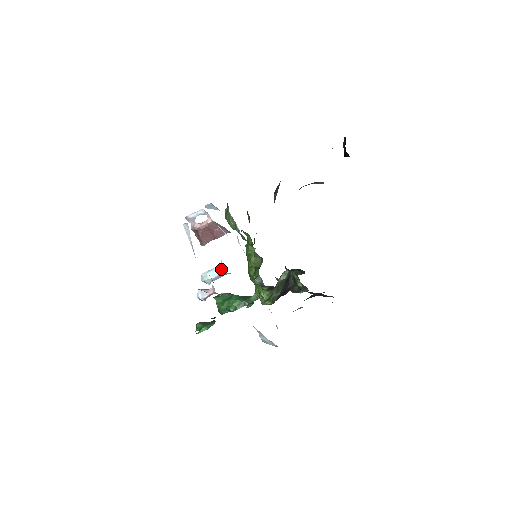
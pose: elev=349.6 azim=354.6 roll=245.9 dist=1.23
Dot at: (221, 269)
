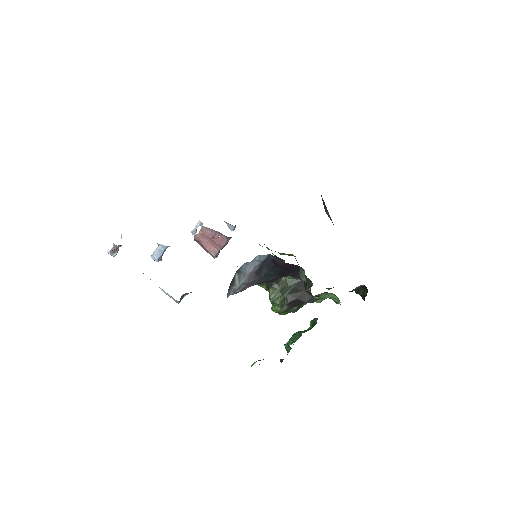
Dot at: occluded
